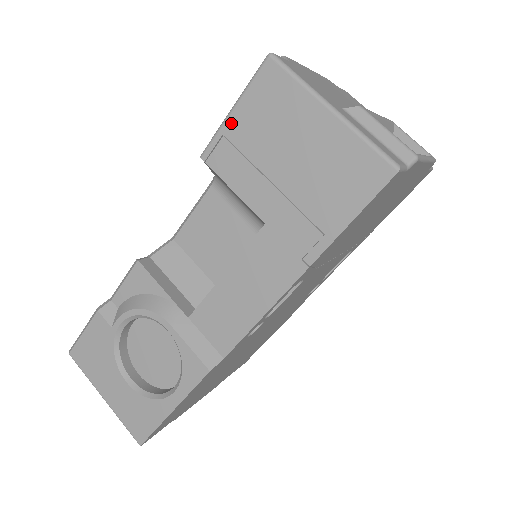
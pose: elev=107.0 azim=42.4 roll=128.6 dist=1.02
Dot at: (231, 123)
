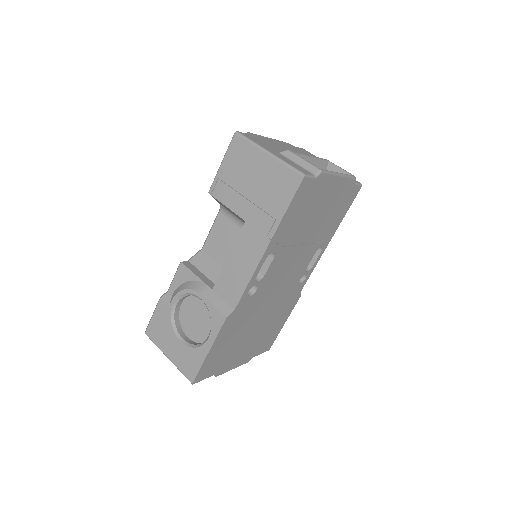
Dot at: (221, 171)
